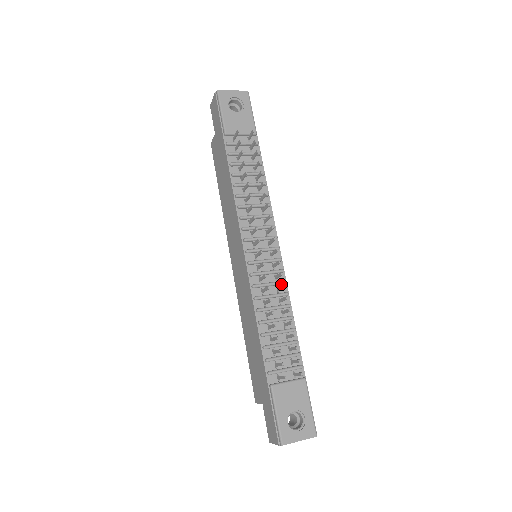
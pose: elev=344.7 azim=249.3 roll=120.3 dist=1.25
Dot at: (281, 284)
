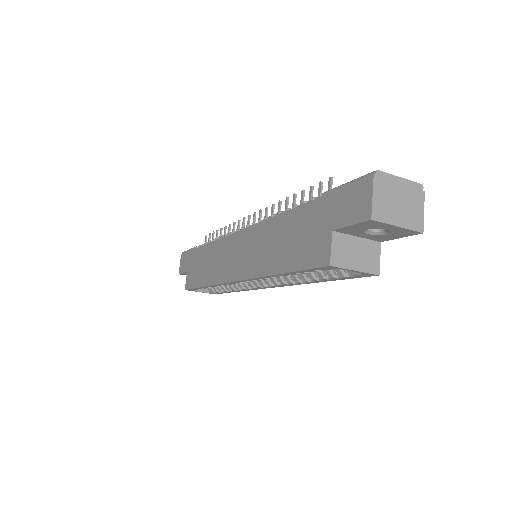
Dot at: occluded
